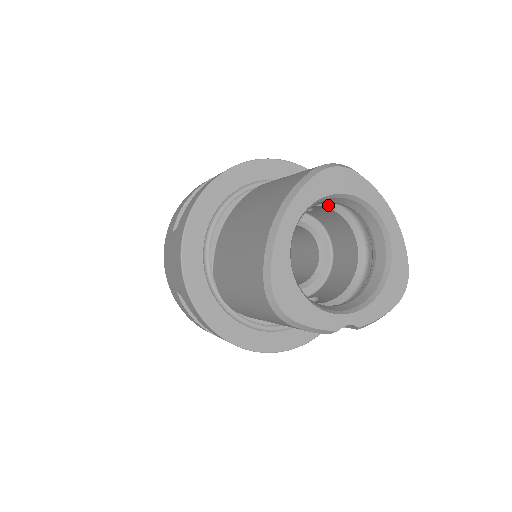
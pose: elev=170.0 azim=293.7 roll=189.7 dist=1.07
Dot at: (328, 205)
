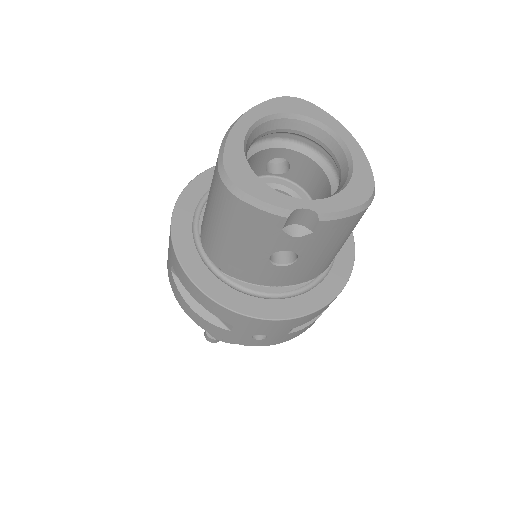
Dot at: (297, 149)
